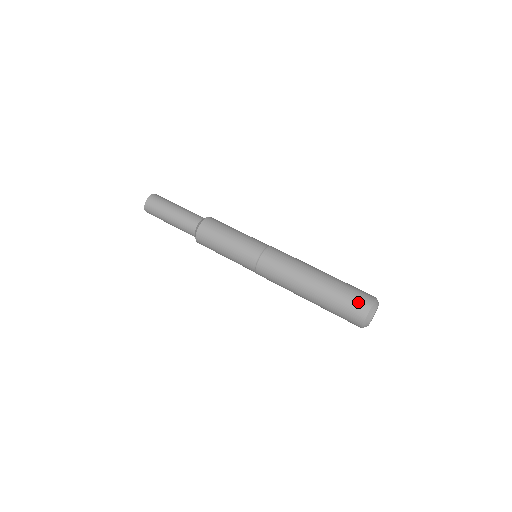
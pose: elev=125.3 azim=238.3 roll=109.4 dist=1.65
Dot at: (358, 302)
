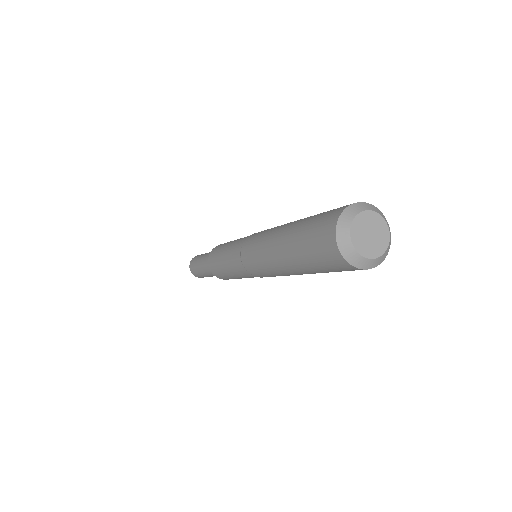
Dot at: occluded
